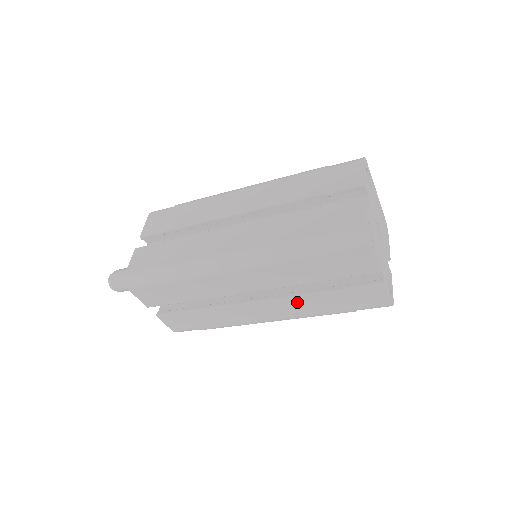
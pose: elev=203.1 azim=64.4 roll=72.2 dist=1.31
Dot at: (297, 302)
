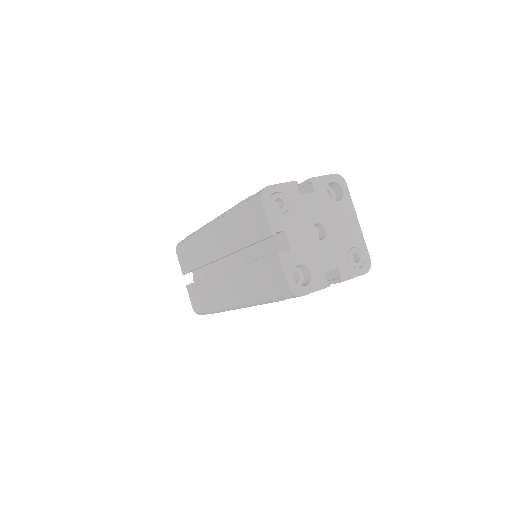
Dot at: (239, 275)
